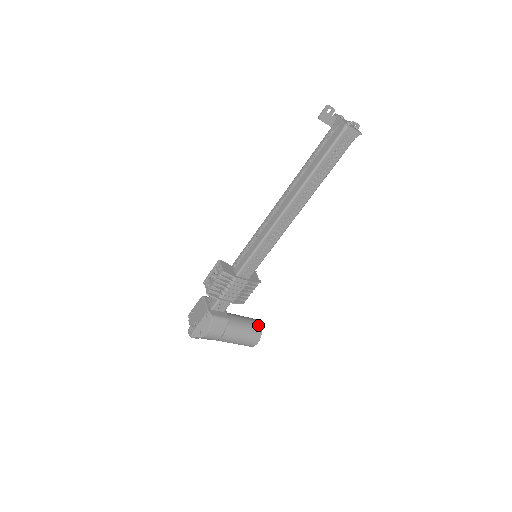
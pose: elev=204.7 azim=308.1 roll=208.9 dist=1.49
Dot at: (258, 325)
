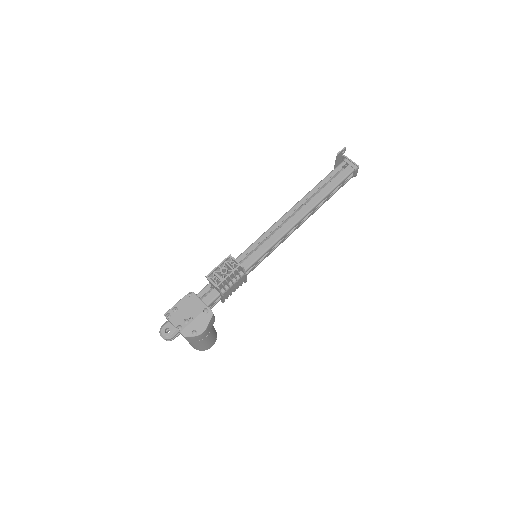
Dot at: occluded
